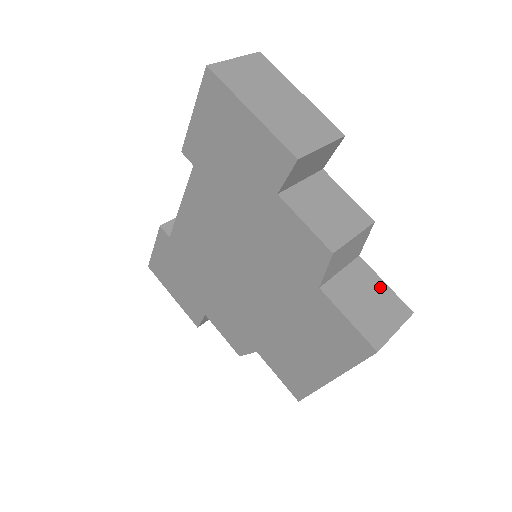
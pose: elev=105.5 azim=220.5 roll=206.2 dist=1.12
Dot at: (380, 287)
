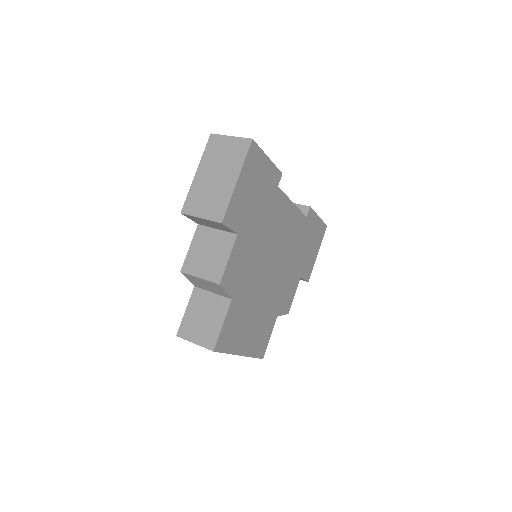
Dot at: (218, 322)
